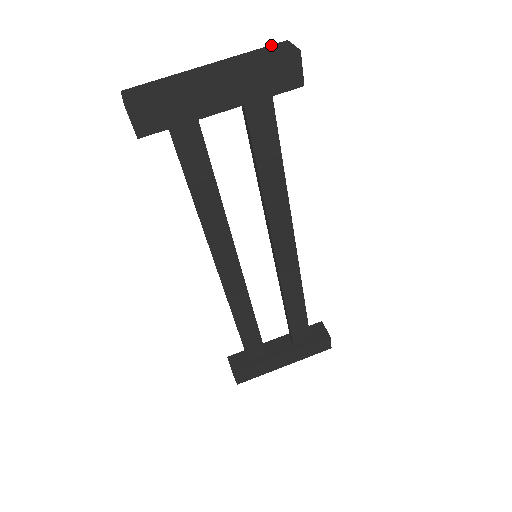
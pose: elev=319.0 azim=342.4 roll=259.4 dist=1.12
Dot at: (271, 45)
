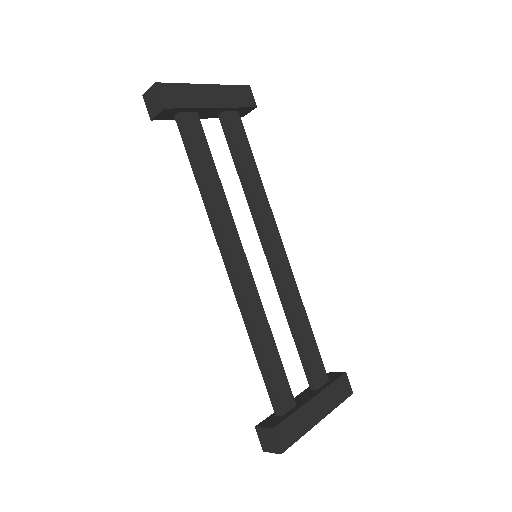
Dot at: occluded
